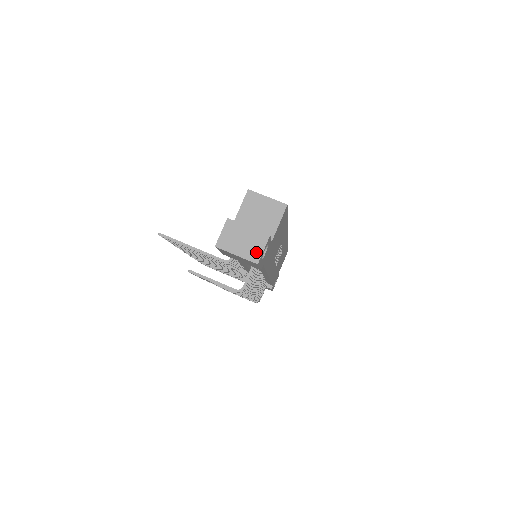
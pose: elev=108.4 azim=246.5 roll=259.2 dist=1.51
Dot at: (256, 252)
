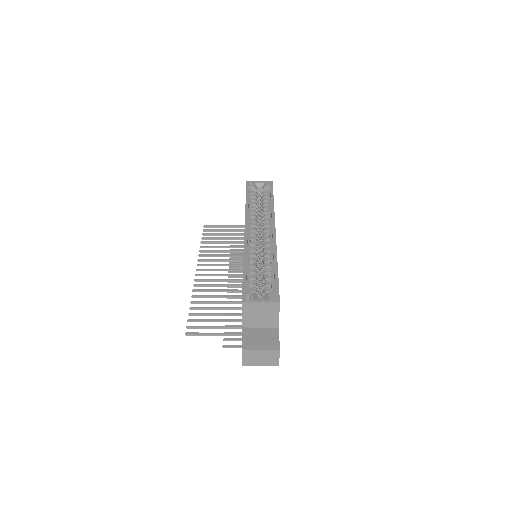
Dot at: (274, 361)
